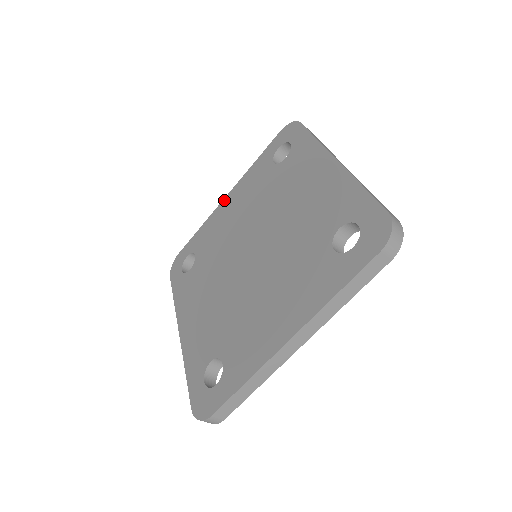
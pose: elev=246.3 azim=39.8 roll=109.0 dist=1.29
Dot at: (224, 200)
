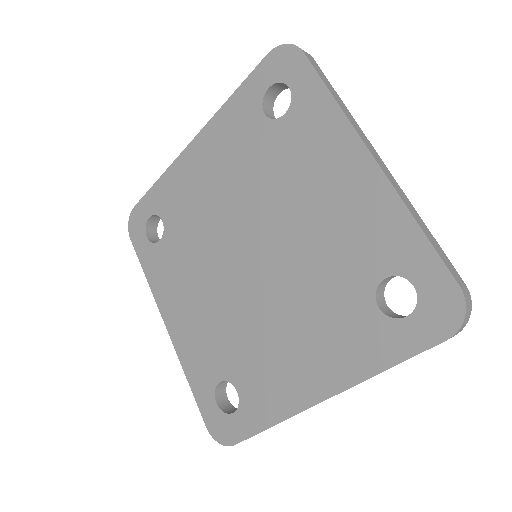
Dot at: (190, 147)
